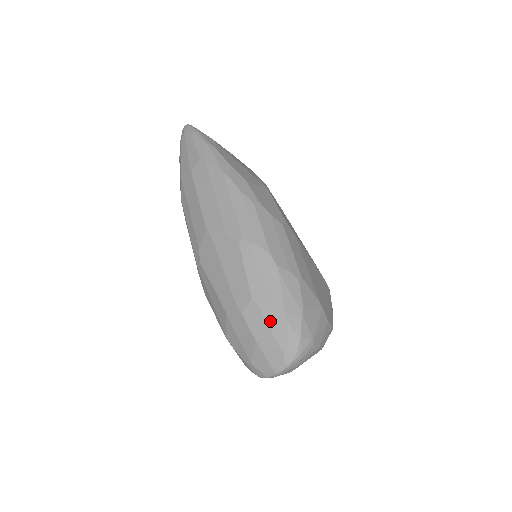
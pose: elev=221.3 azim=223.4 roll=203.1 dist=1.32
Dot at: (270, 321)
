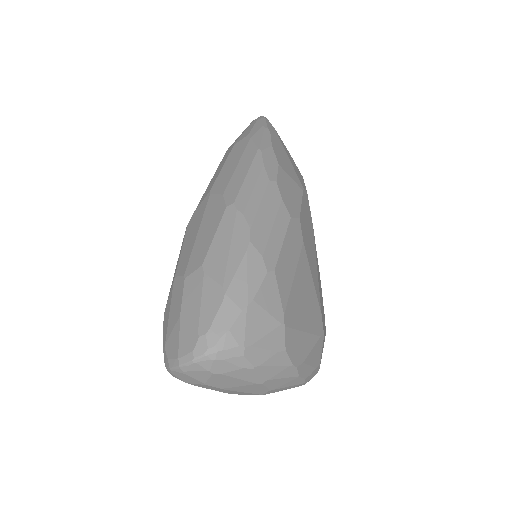
Dot at: (205, 296)
